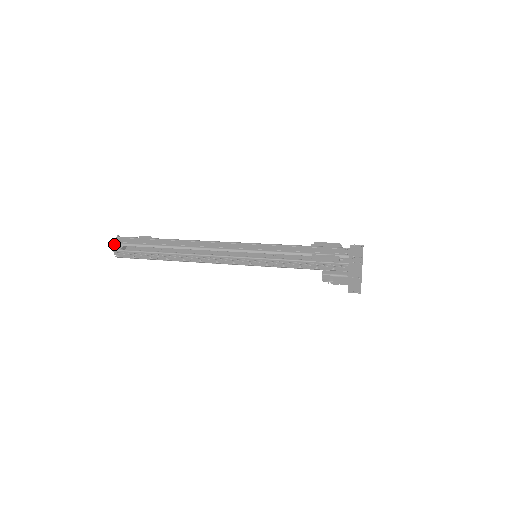
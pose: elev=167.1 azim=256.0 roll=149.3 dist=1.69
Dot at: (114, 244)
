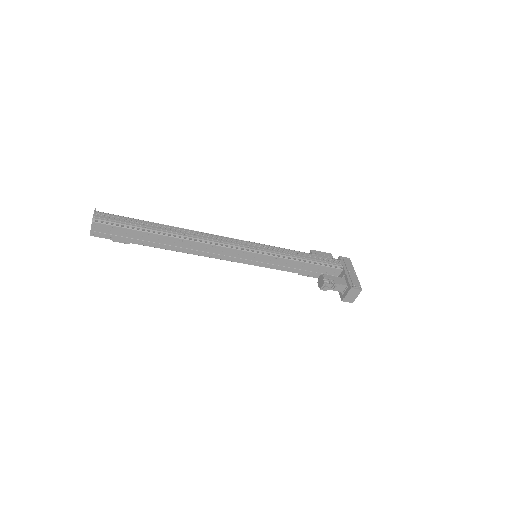
Dot at: (97, 211)
